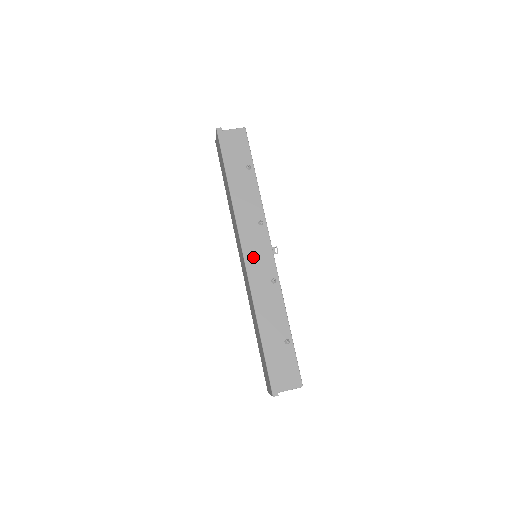
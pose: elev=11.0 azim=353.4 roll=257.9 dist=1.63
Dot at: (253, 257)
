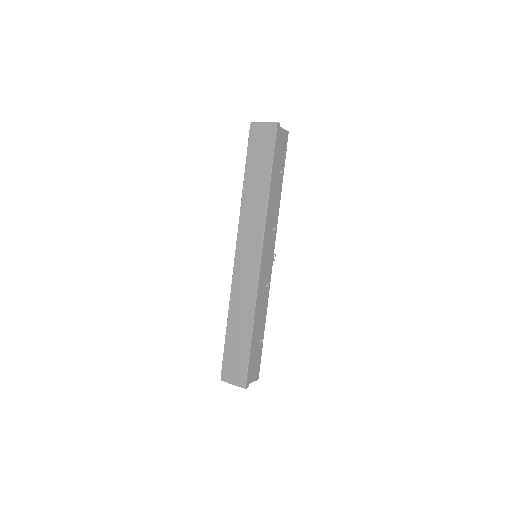
Dot at: occluded
